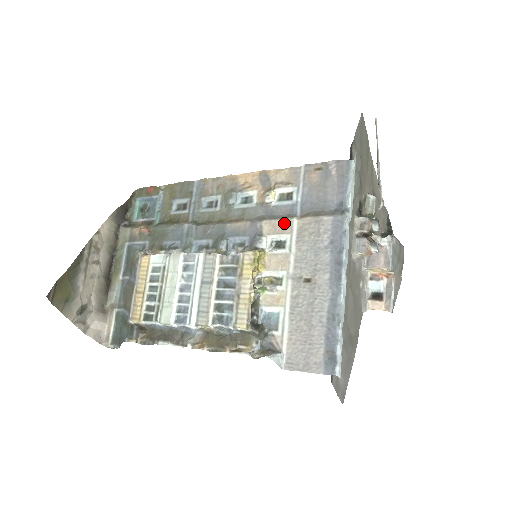
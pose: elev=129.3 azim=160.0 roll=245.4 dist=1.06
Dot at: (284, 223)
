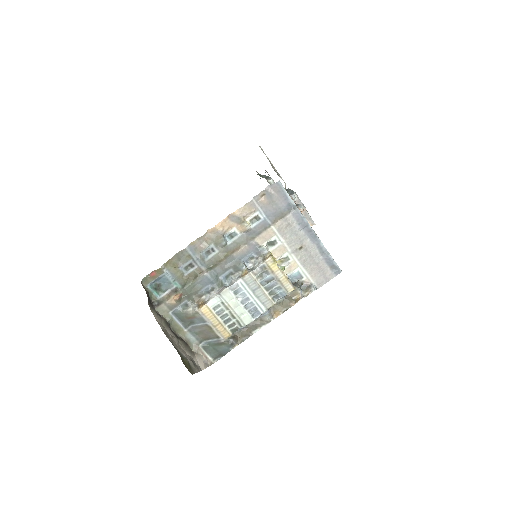
Dot at: (268, 233)
